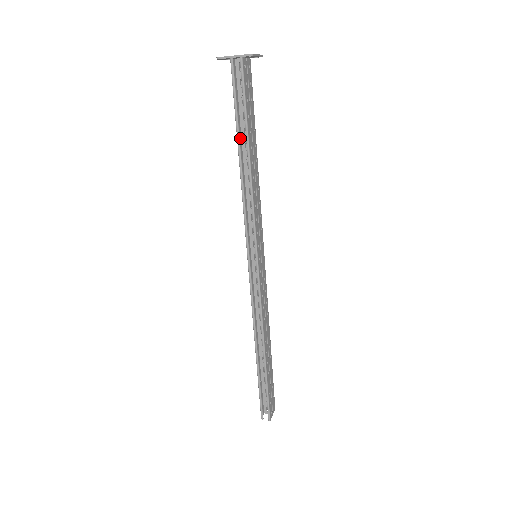
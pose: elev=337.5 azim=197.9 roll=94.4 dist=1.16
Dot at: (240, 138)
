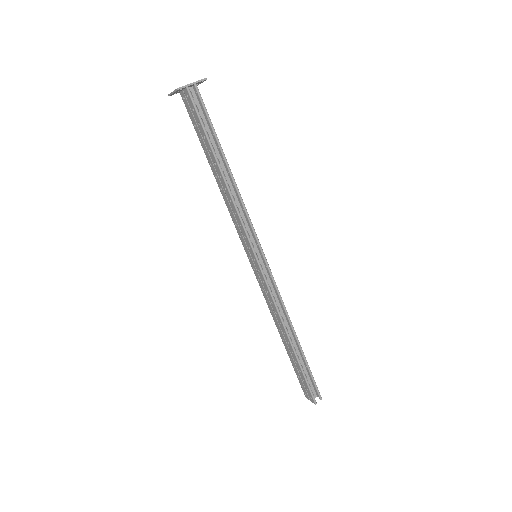
Dot at: (211, 156)
